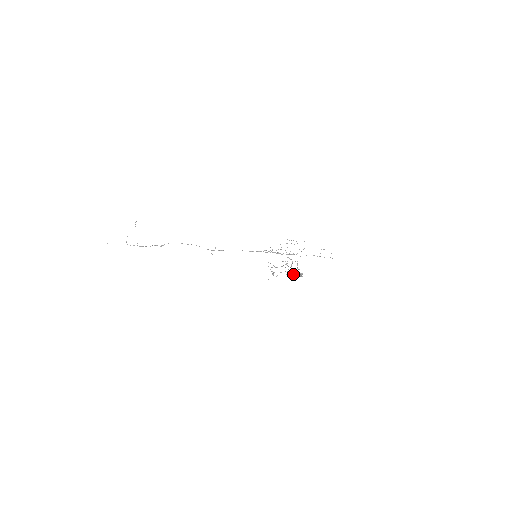
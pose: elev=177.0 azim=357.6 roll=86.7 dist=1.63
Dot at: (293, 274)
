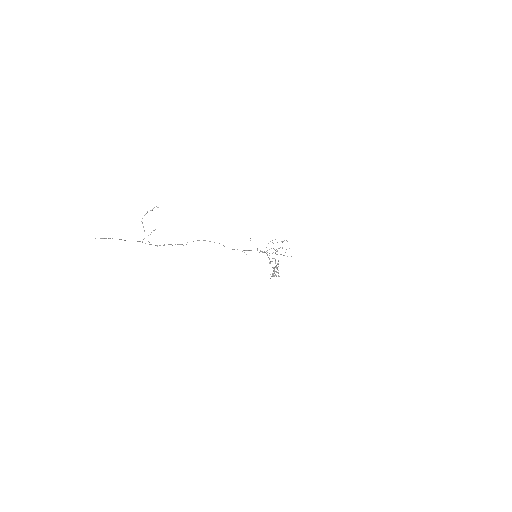
Dot at: occluded
